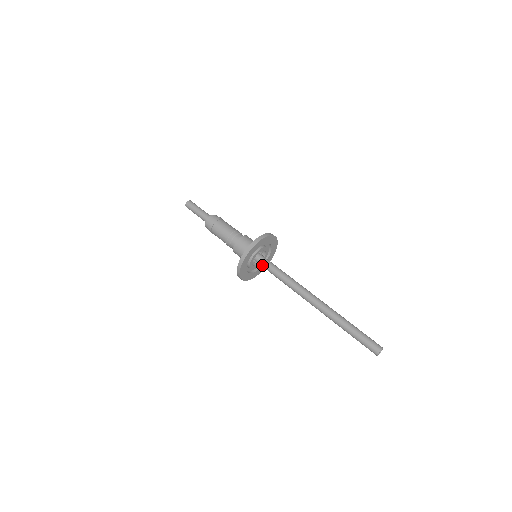
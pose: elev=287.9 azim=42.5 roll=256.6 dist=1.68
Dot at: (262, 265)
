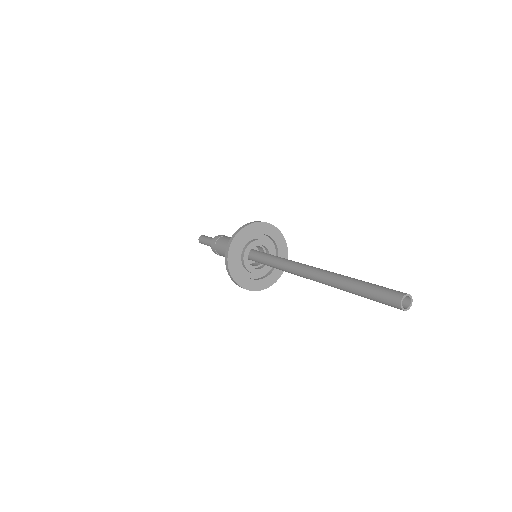
Dot at: (259, 261)
